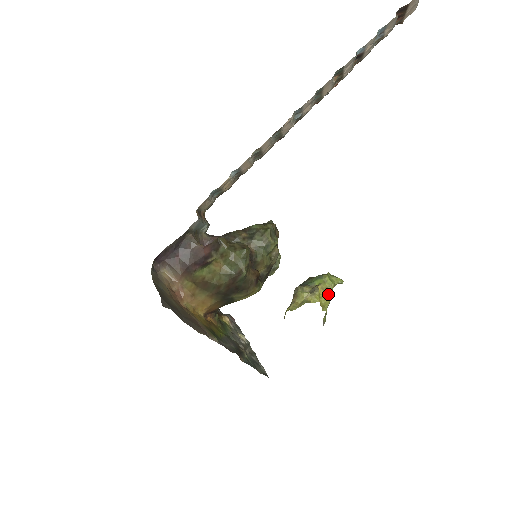
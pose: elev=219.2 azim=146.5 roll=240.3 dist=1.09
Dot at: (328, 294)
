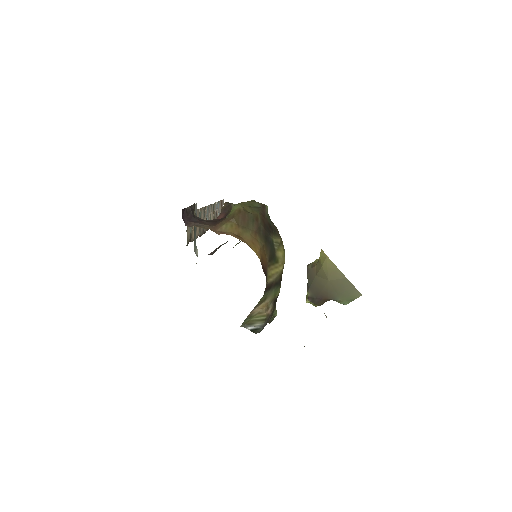
Dot at: occluded
